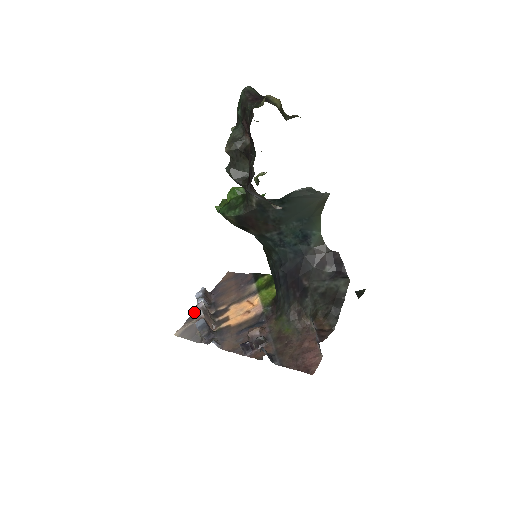
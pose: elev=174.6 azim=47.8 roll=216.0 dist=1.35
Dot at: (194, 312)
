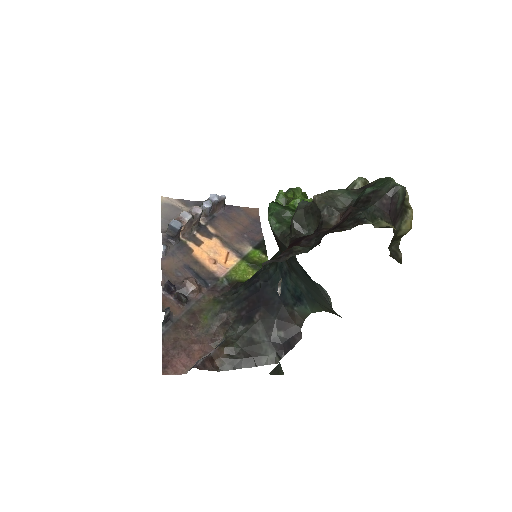
Dot at: (196, 202)
